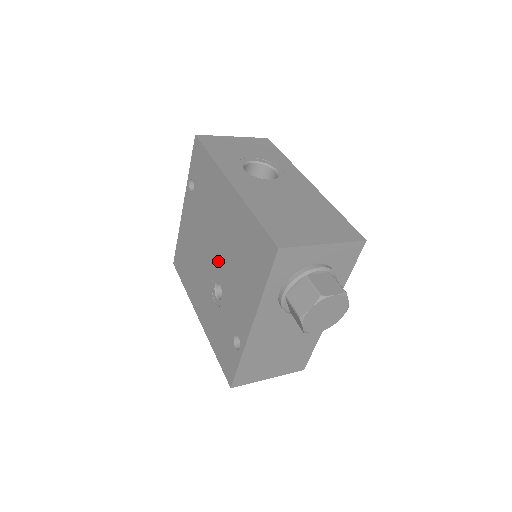
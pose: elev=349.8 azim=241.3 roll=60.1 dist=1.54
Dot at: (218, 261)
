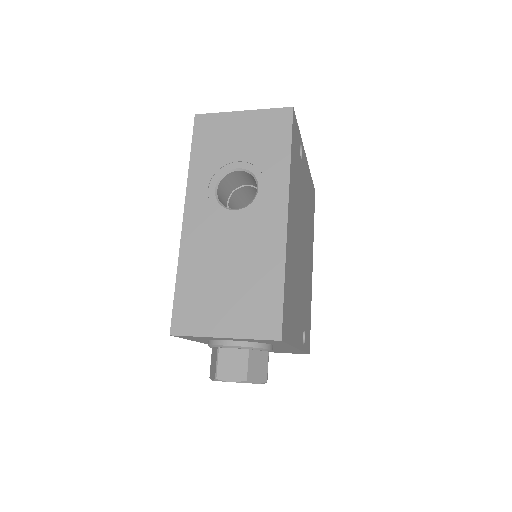
Dot at: occluded
